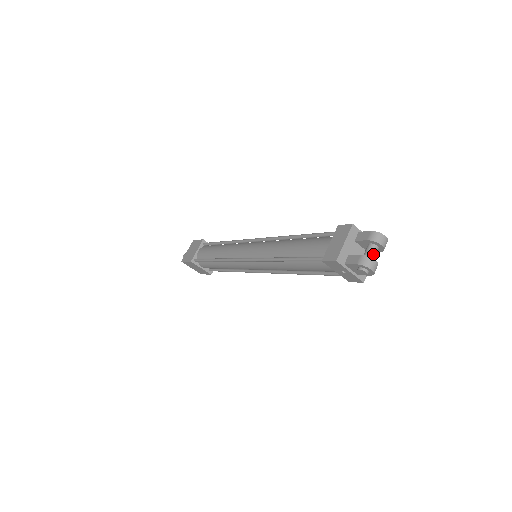
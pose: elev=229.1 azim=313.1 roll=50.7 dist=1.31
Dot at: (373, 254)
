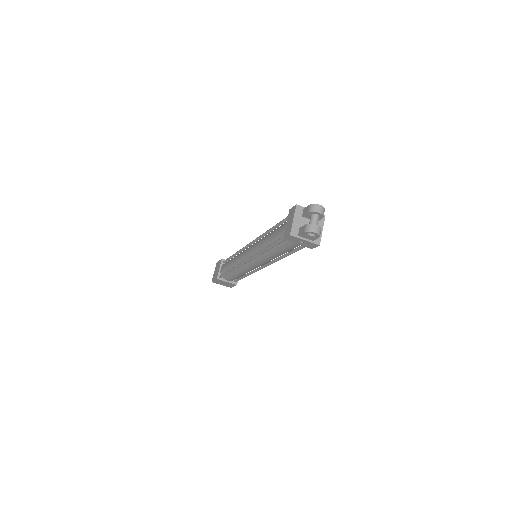
Dot at: (315, 221)
